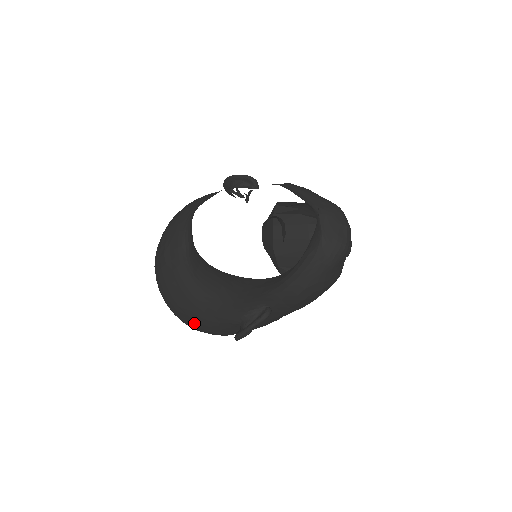
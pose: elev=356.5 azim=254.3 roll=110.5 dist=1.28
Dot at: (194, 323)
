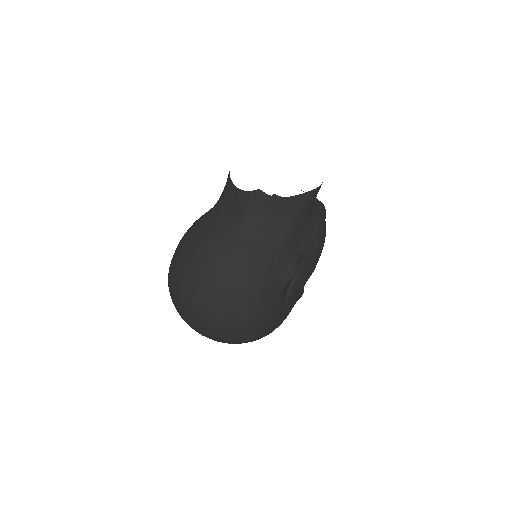
Dot at: (246, 299)
